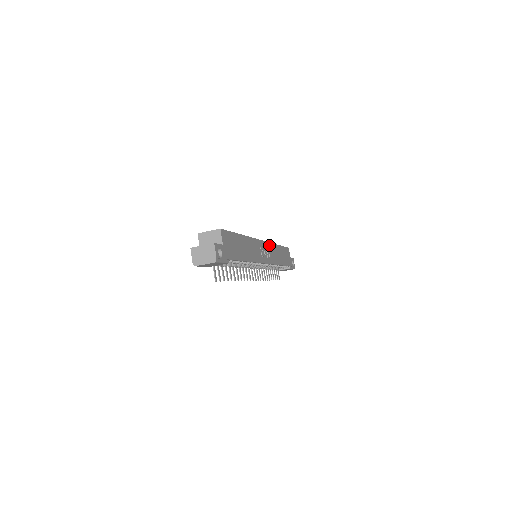
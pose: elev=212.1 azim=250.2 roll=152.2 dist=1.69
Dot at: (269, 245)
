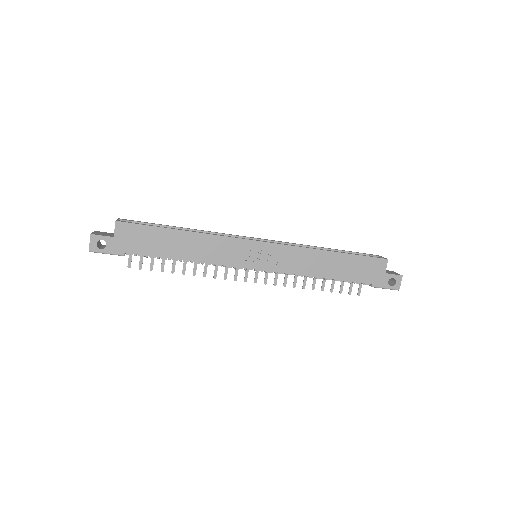
Dot at: (286, 248)
